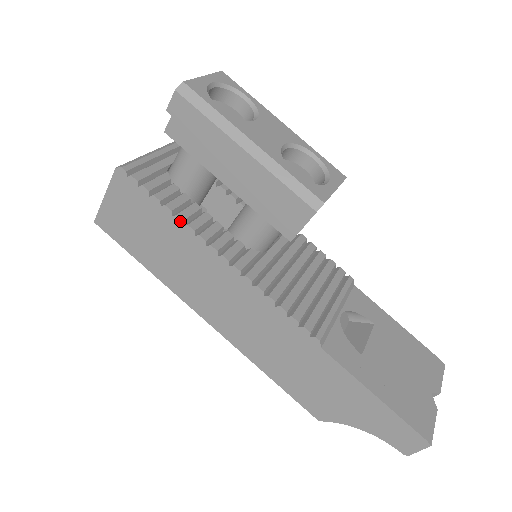
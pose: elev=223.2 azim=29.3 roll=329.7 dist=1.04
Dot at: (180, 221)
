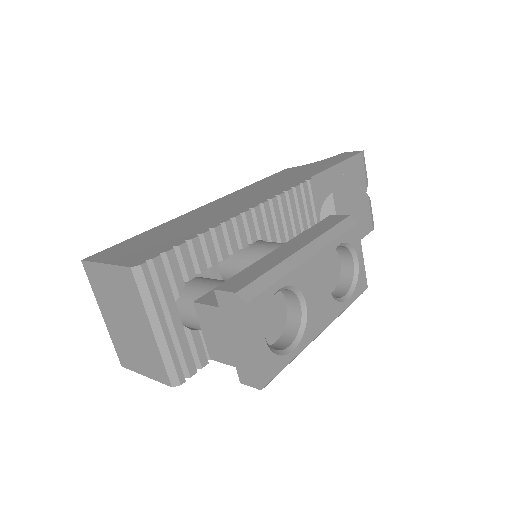
Dot at: occluded
